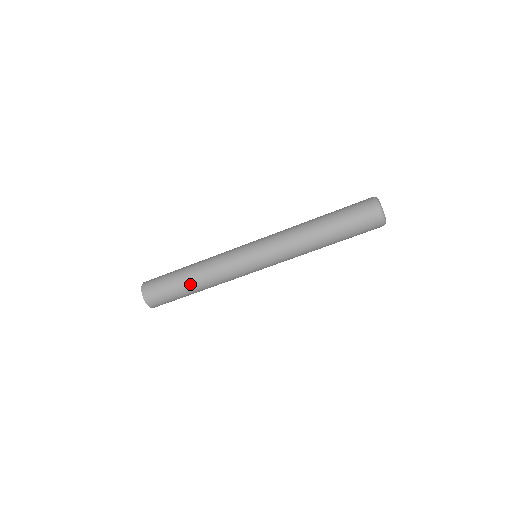
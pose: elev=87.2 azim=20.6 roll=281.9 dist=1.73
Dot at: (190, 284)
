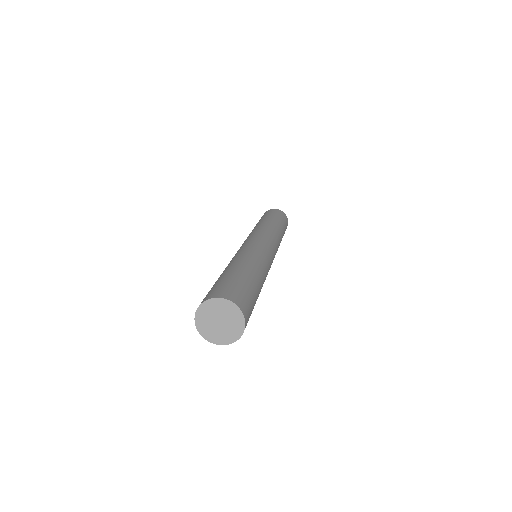
Dot at: (245, 268)
